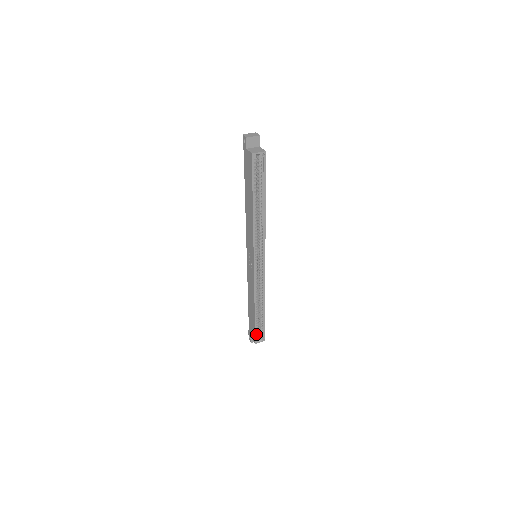
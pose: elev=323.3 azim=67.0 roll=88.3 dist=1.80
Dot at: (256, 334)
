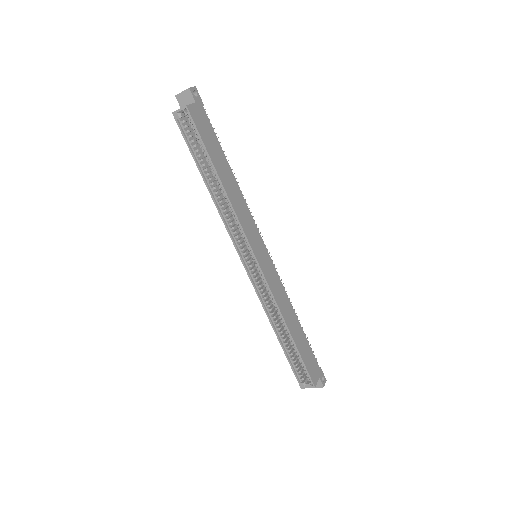
Dot at: (298, 373)
